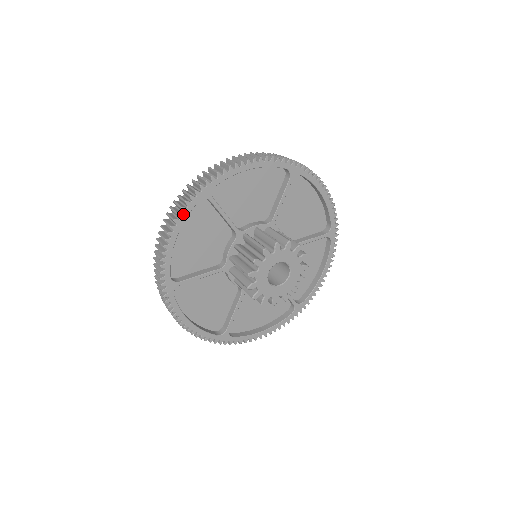
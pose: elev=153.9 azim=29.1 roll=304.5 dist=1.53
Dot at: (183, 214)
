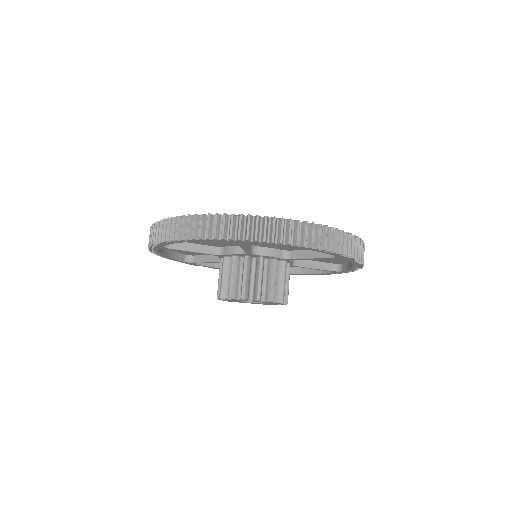
Dot at: (155, 251)
